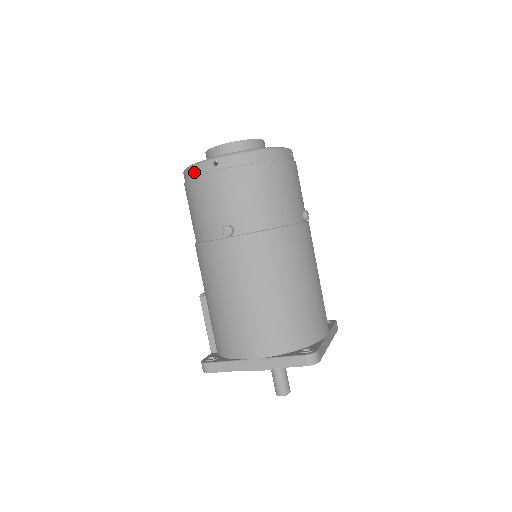
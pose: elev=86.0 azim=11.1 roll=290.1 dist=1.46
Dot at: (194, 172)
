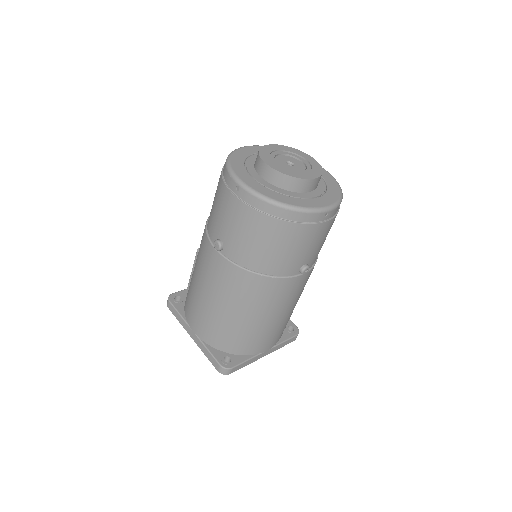
Dot at: (225, 173)
